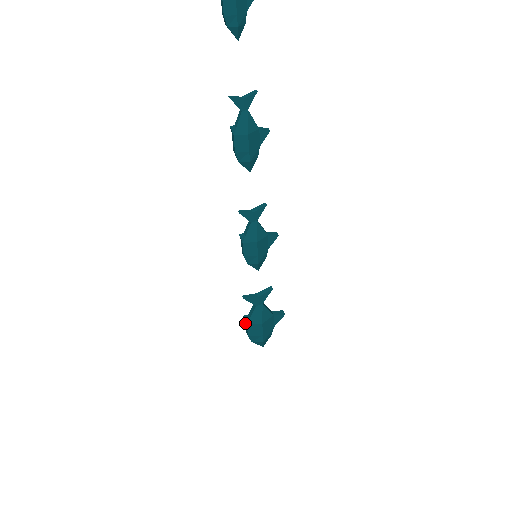
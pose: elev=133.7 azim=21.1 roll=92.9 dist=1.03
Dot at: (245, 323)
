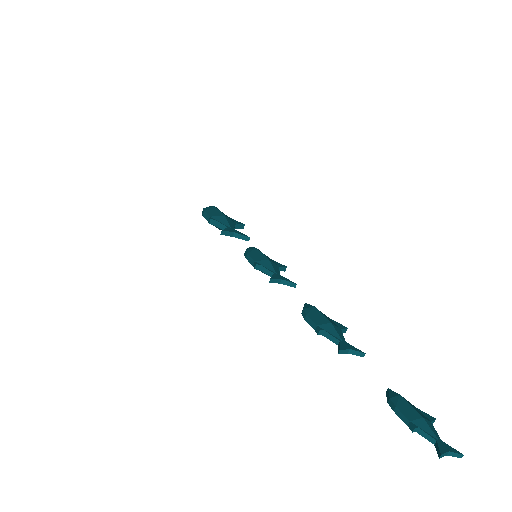
Dot at: (208, 216)
